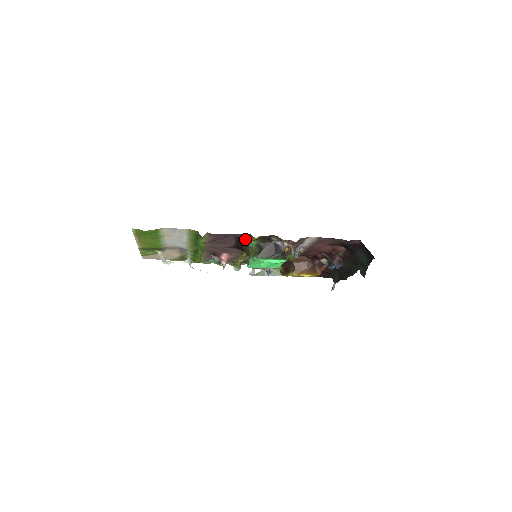
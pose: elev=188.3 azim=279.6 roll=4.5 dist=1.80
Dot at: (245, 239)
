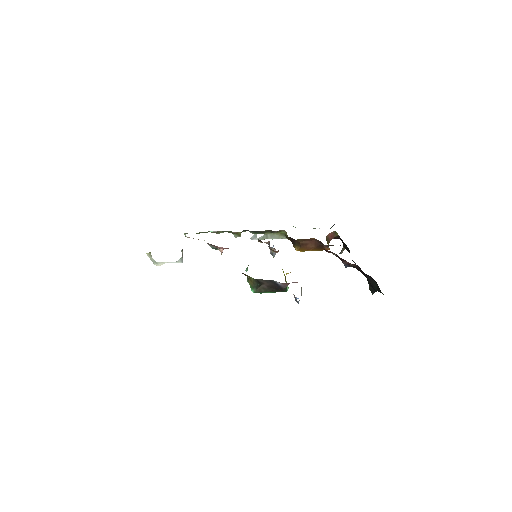
Dot at: occluded
